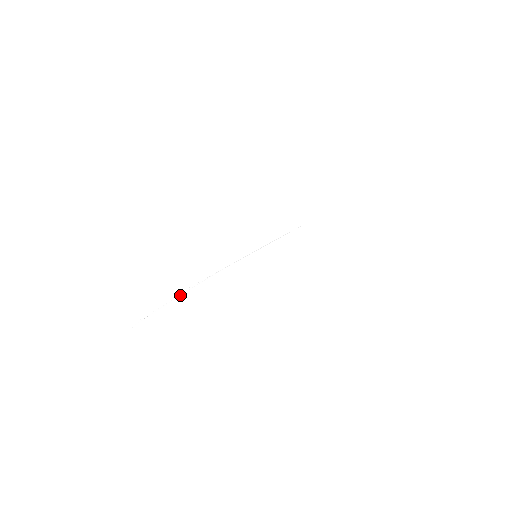
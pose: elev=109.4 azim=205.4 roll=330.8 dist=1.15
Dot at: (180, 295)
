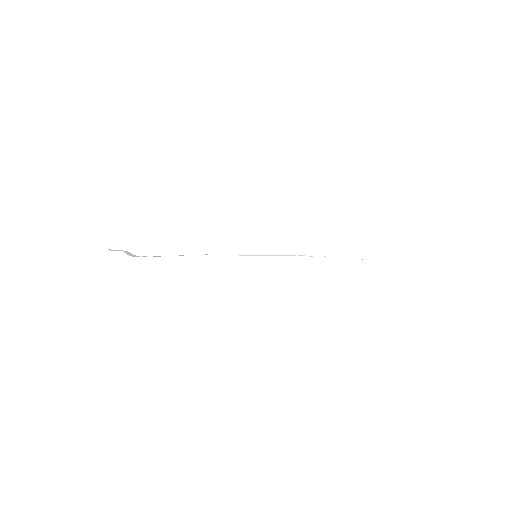
Dot at: (196, 255)
